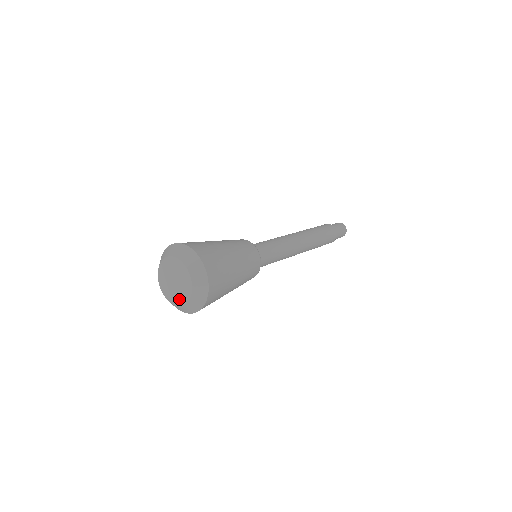
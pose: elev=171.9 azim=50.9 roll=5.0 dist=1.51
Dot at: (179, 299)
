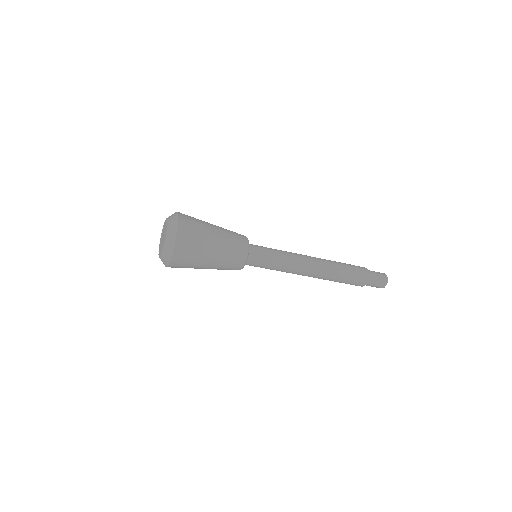
Dot at: (160, 251)
